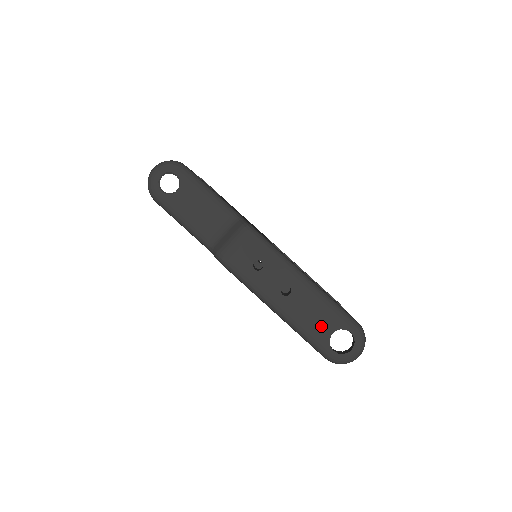
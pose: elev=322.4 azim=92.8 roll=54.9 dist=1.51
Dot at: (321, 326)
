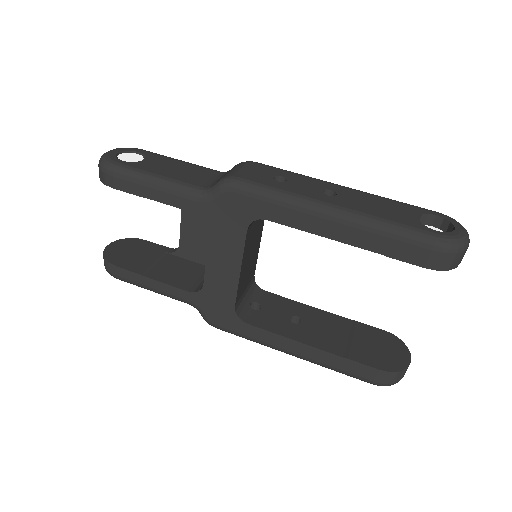
Dot at: (398, 214)
